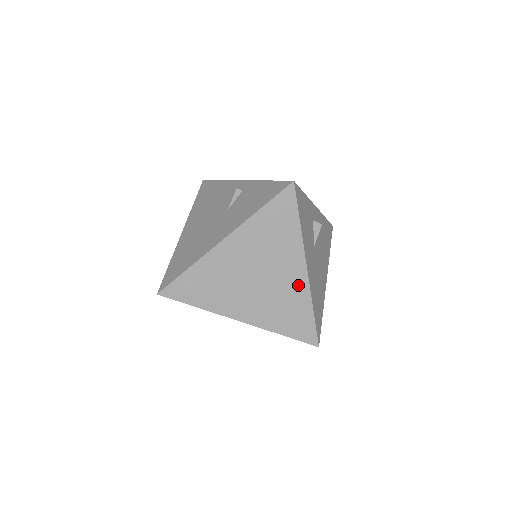
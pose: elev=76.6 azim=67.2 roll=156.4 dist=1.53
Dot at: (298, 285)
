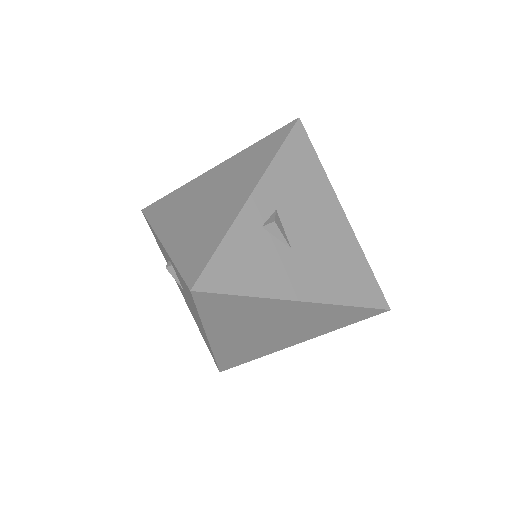
Dot at: (312, 310)
